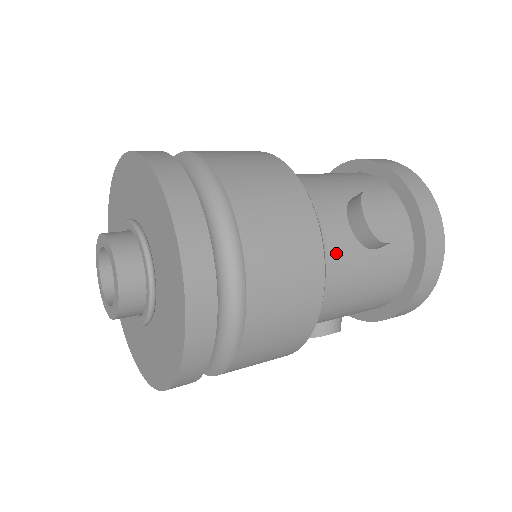
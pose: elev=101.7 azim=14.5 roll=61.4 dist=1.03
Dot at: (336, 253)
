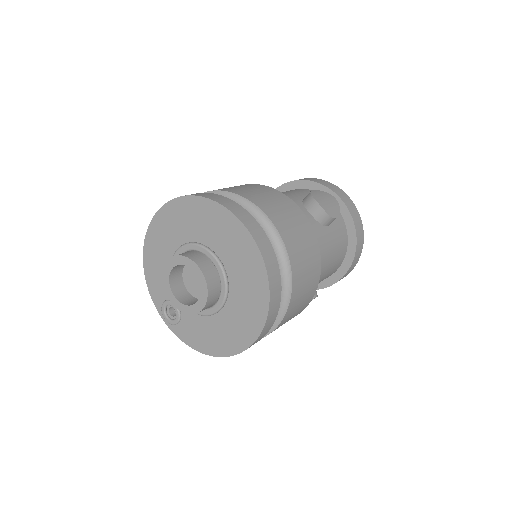
Dot at: occluded
